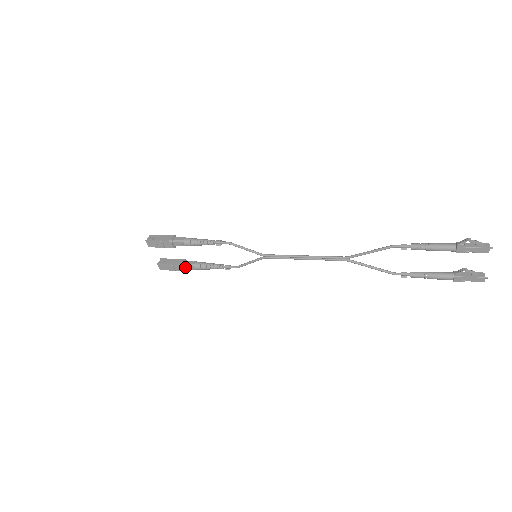
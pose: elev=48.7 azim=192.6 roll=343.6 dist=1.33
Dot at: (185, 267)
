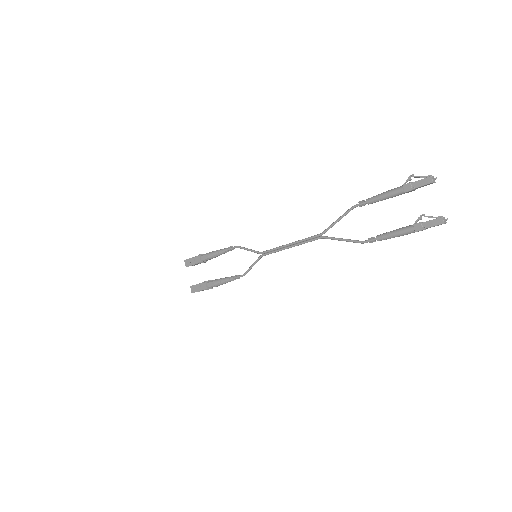
Dot at: (208, 284)
